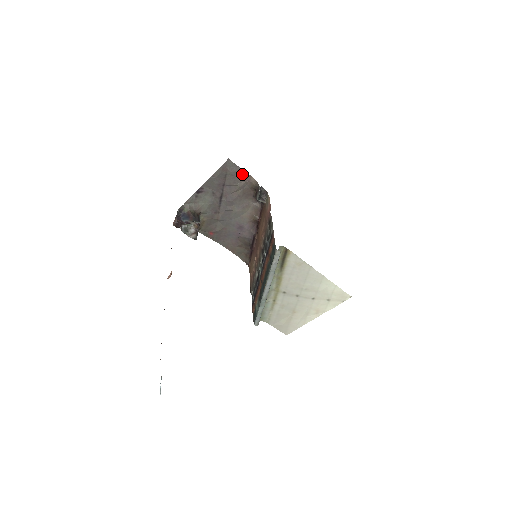
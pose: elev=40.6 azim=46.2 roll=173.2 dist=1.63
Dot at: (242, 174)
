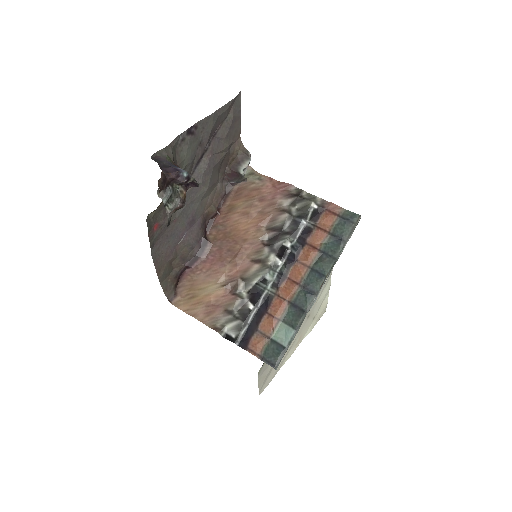
Dot at: (237, 126)
